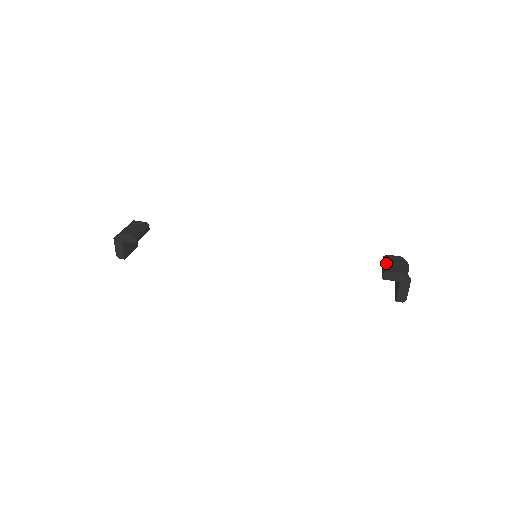
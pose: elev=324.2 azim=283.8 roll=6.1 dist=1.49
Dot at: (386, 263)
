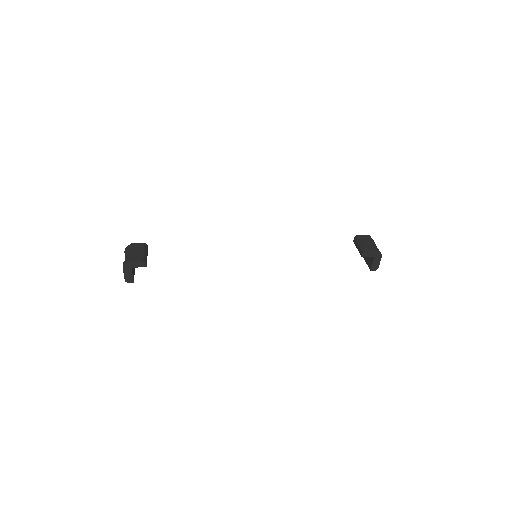
Dot at: (361, 243)
